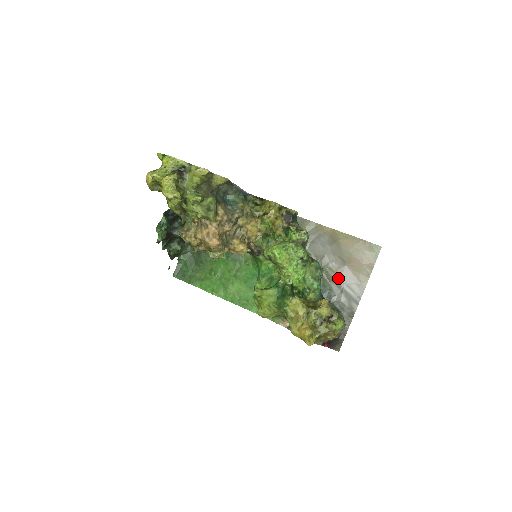
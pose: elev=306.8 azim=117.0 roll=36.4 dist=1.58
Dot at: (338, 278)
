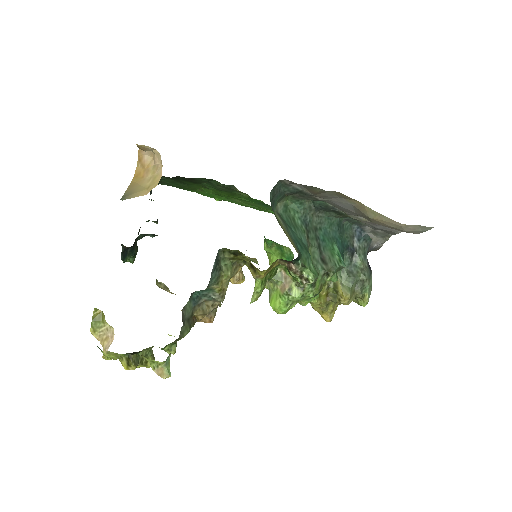
Dot at: occluded
